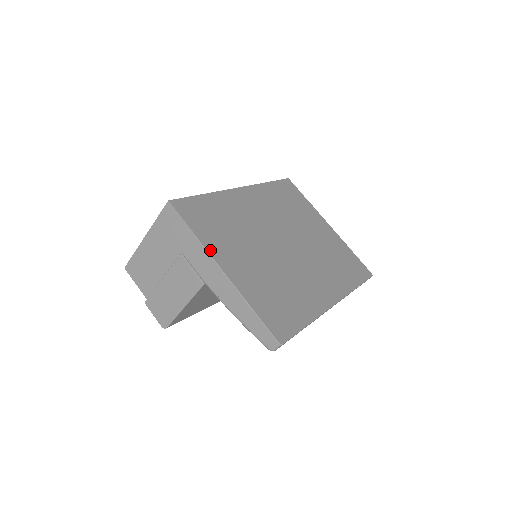
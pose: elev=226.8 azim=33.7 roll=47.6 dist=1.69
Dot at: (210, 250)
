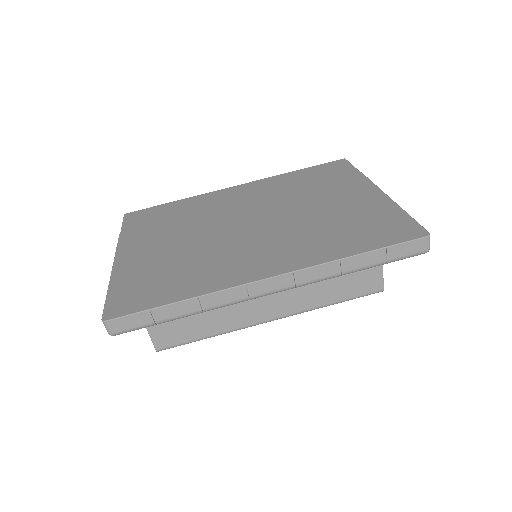
Dot at: (122, 243)
